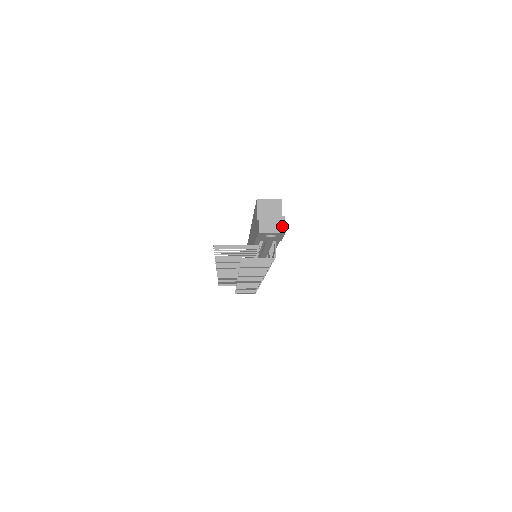
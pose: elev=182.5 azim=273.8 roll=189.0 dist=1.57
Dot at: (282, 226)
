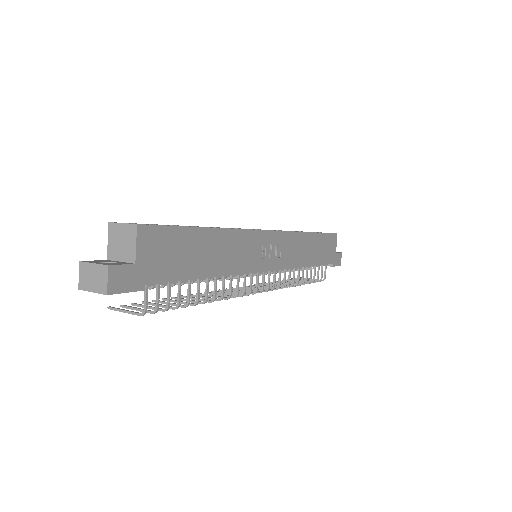
Dot at: (104, 282)
